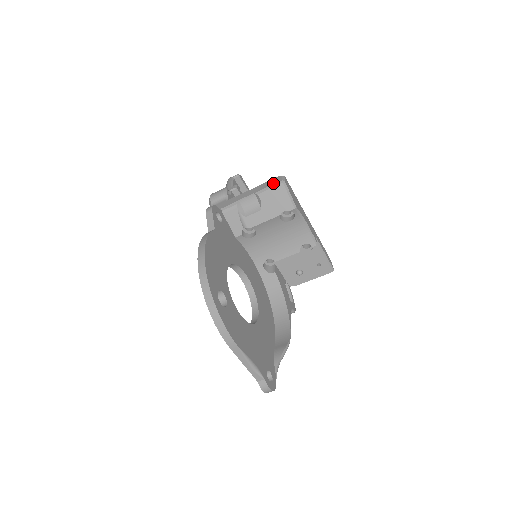
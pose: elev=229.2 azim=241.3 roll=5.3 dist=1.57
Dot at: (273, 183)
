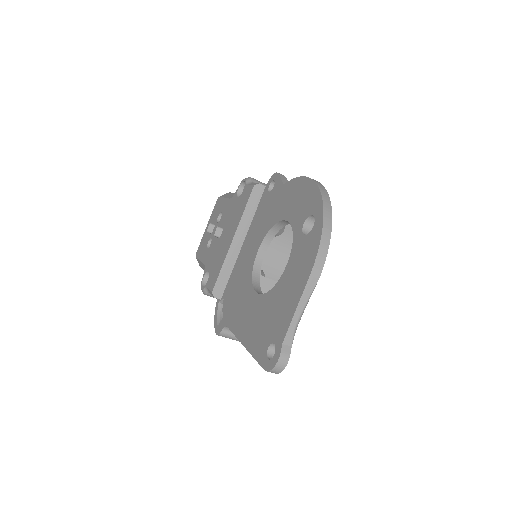
Dot at: occluded
